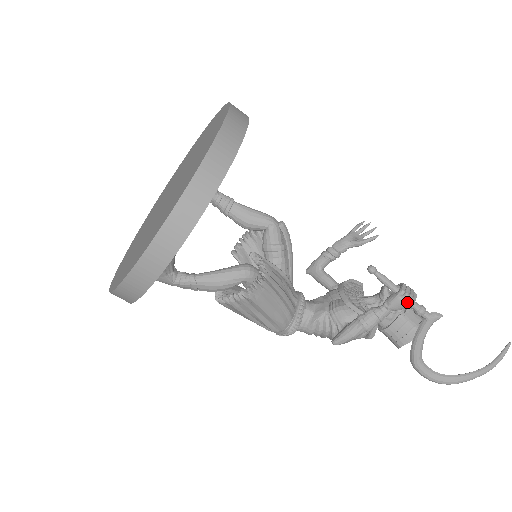
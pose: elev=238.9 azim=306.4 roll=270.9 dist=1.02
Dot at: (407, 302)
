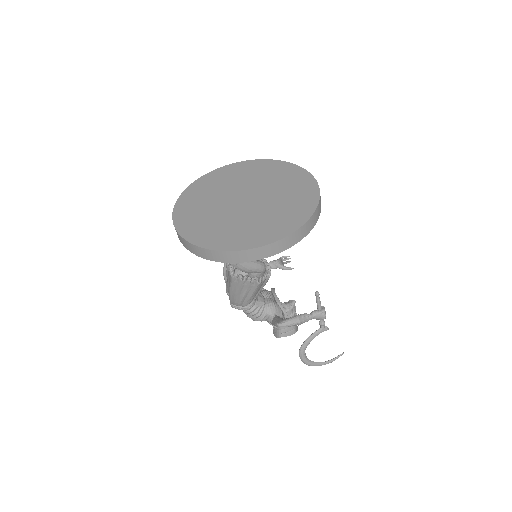
Dot at: (323, 317)
